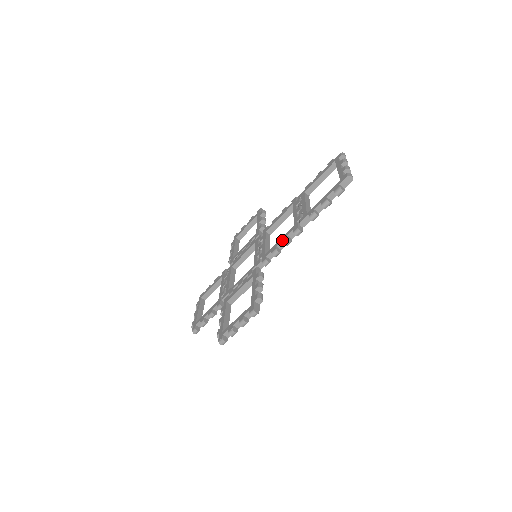
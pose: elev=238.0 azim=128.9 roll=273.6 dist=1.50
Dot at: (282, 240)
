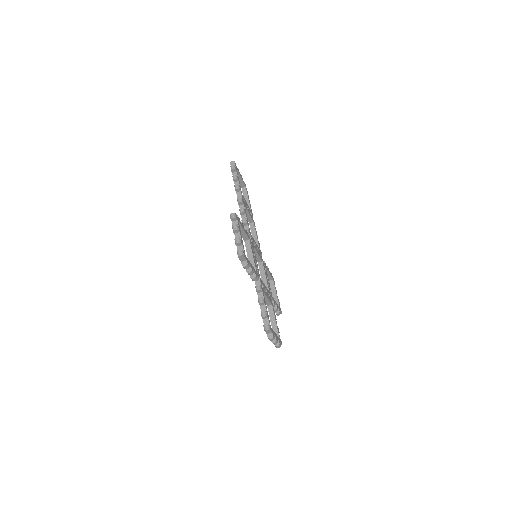
Dot at: occluded
